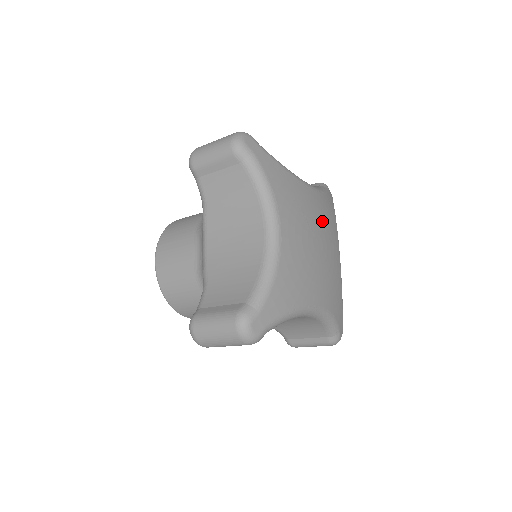
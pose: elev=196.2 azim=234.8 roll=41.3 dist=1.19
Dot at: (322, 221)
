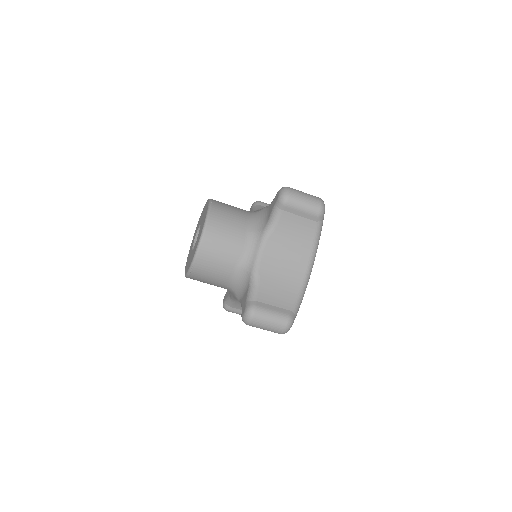
Dot at: occluded
